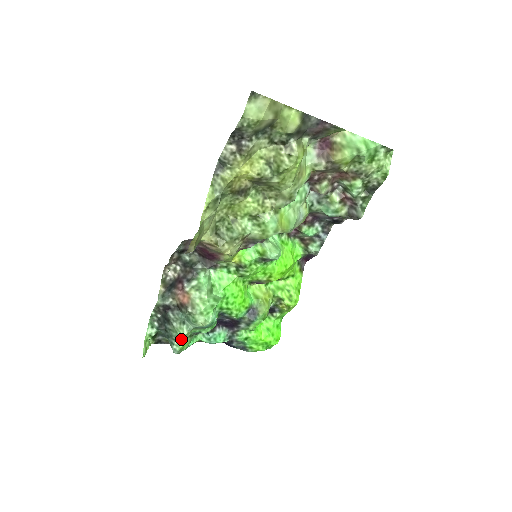
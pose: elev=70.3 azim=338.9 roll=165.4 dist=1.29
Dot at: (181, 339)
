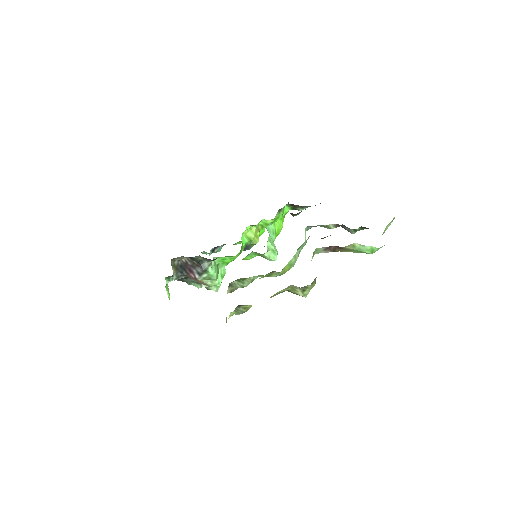
Dot at: occluded
